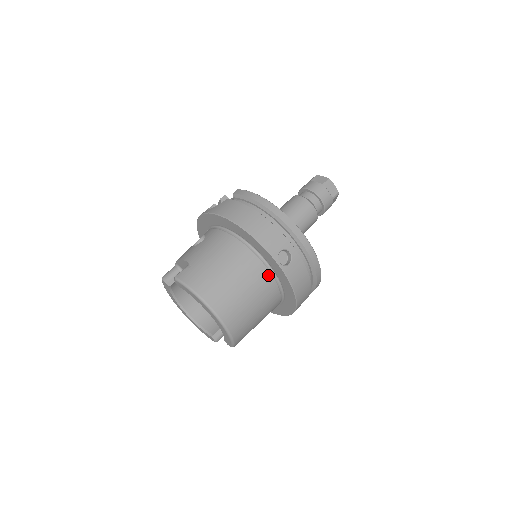
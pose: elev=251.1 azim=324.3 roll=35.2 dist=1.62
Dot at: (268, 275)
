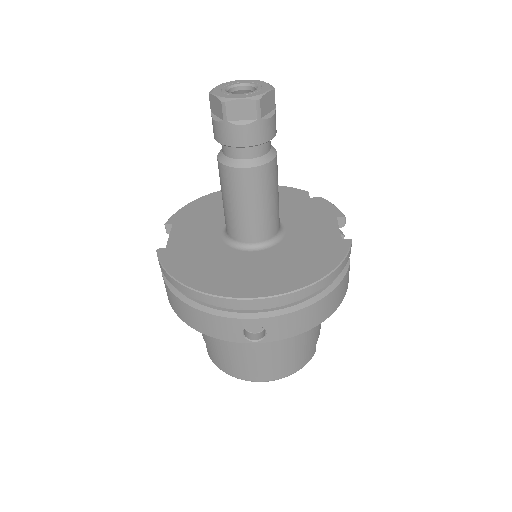
Dot at: occluded
